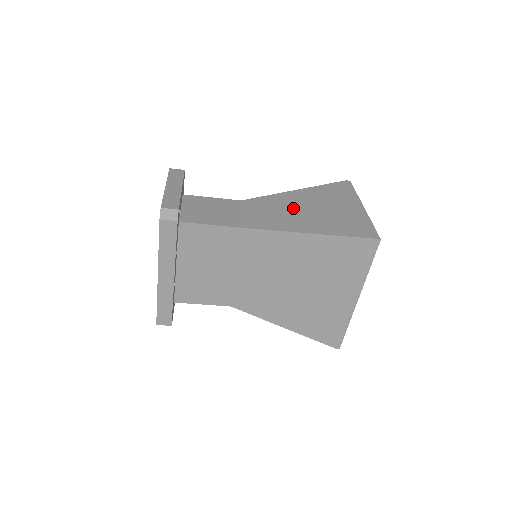
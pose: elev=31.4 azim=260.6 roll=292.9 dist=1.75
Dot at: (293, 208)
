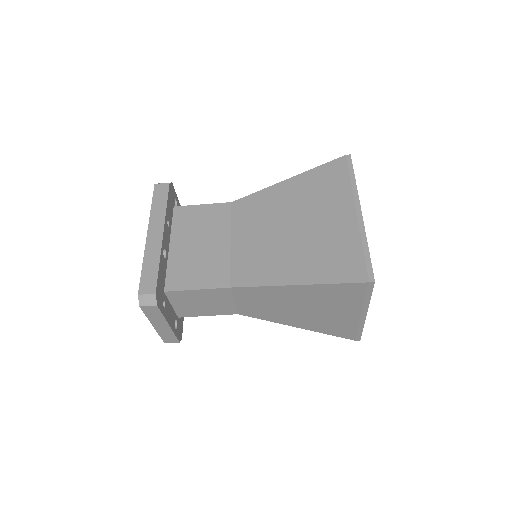
Dot at: occluded
